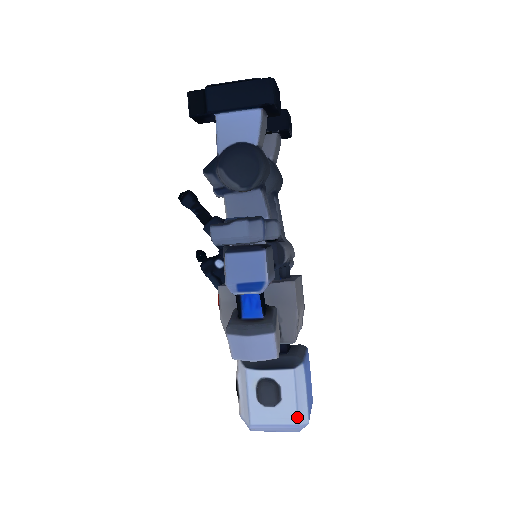
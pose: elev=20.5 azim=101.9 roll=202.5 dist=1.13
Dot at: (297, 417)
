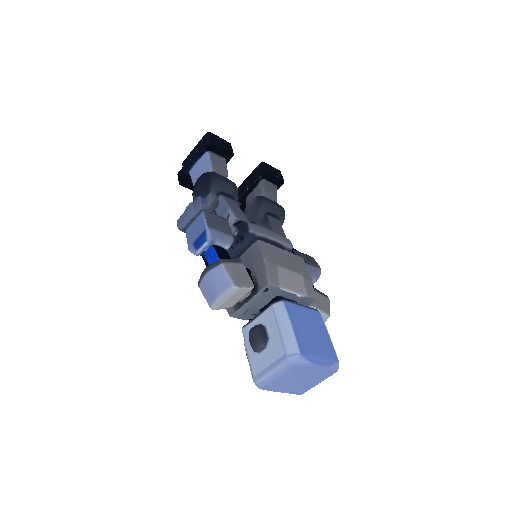
Dot at: (283, 347)
